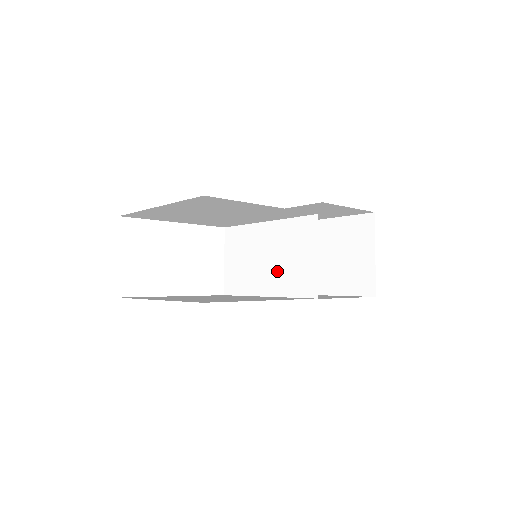
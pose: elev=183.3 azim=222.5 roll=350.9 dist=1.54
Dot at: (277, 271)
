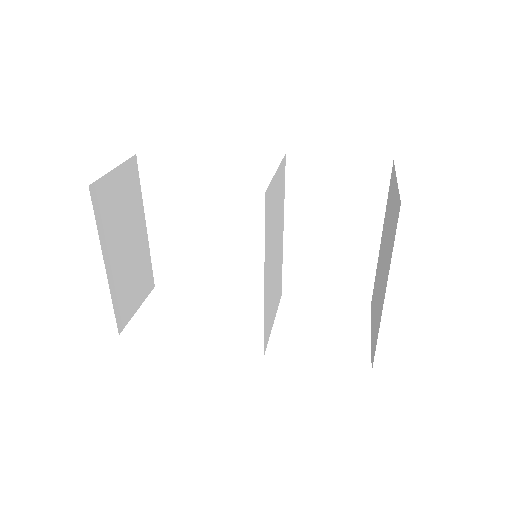
Dot at: (271, 251)
